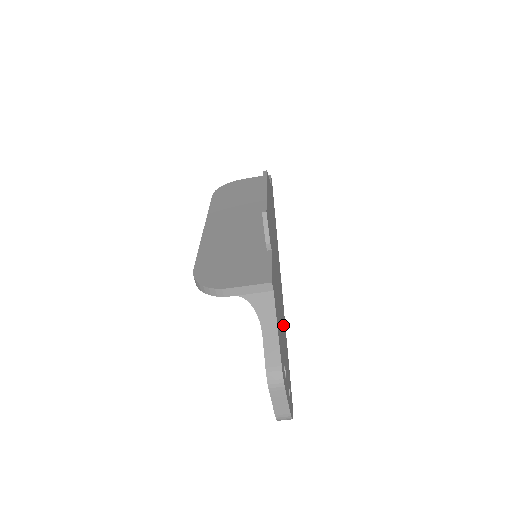
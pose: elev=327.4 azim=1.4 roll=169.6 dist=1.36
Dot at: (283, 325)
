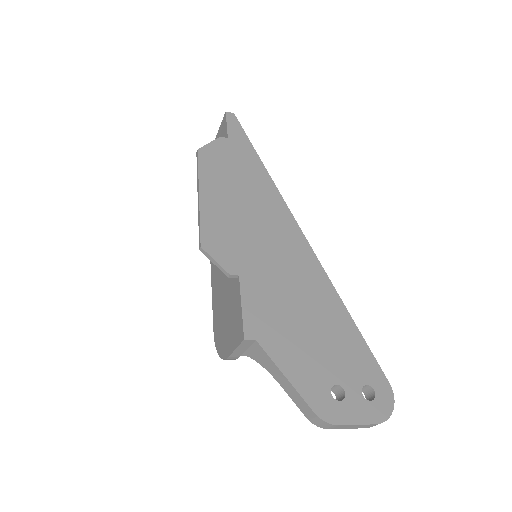
Dot at: (324, 314)
